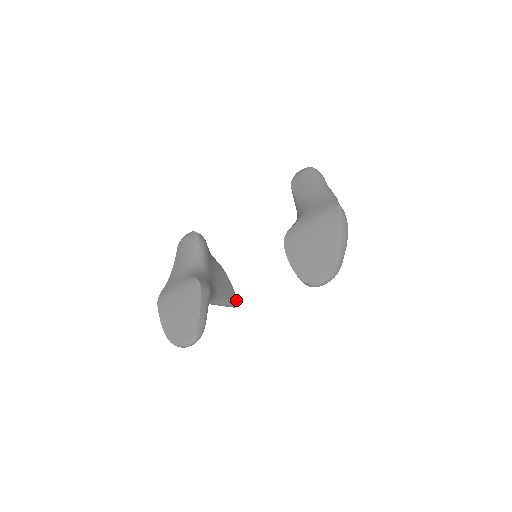
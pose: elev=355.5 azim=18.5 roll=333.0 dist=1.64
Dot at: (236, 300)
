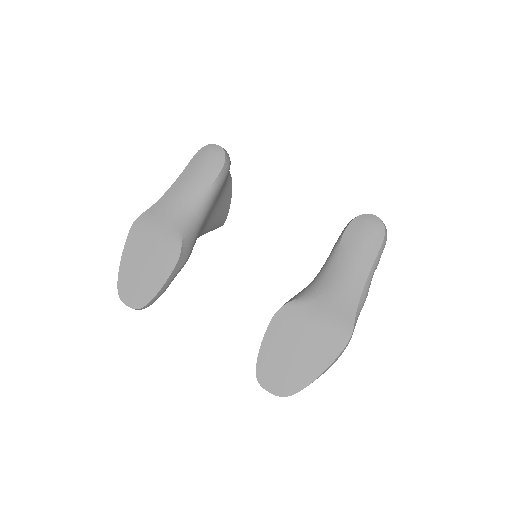
Dot at: (223, 223)
